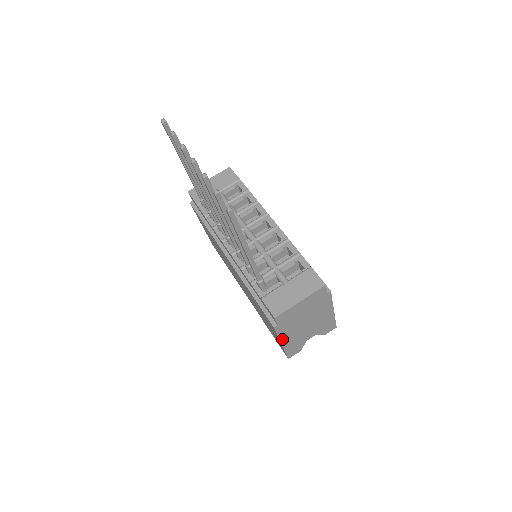
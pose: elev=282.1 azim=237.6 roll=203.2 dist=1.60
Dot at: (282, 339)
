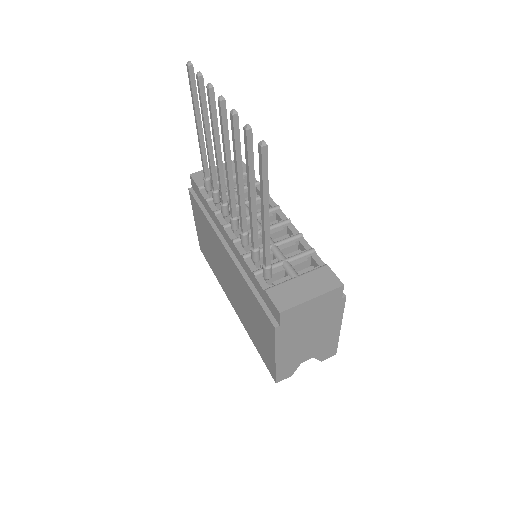
Dot at: (278, 350)
